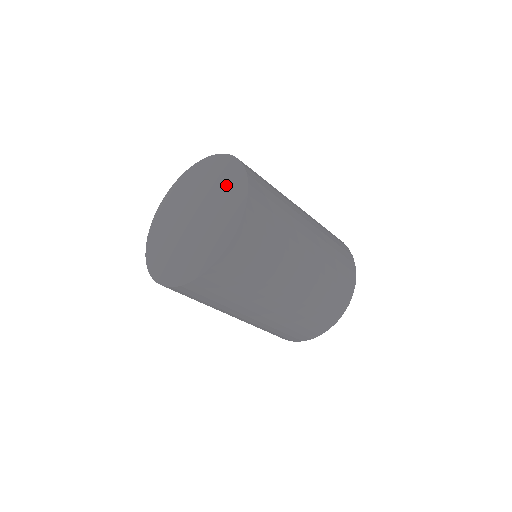
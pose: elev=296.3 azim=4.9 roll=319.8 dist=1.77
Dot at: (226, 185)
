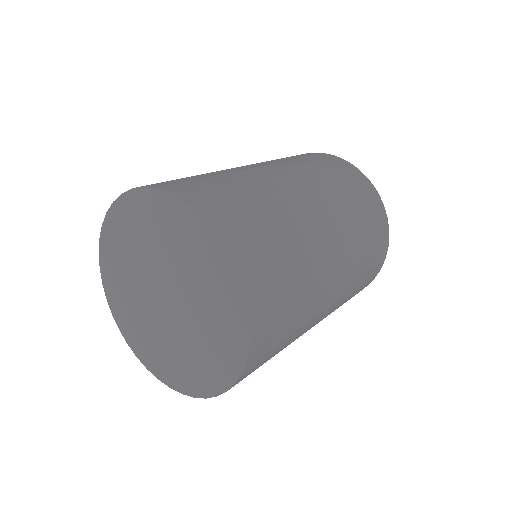
Dot at: (162, 228)
